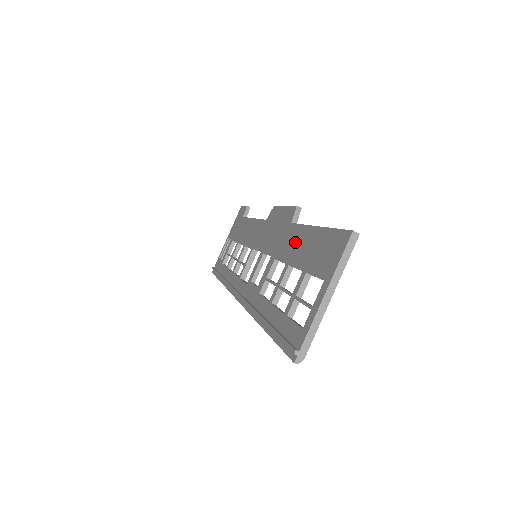
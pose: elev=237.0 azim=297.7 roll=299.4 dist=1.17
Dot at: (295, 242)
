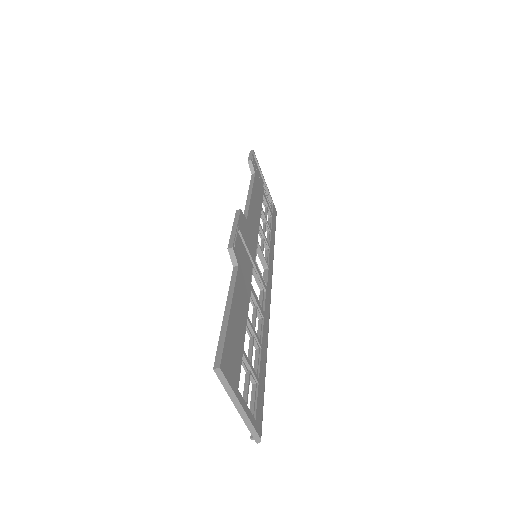
Dot at: occluded
